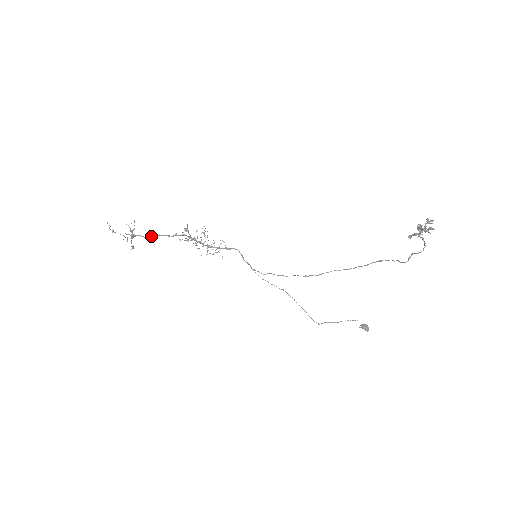
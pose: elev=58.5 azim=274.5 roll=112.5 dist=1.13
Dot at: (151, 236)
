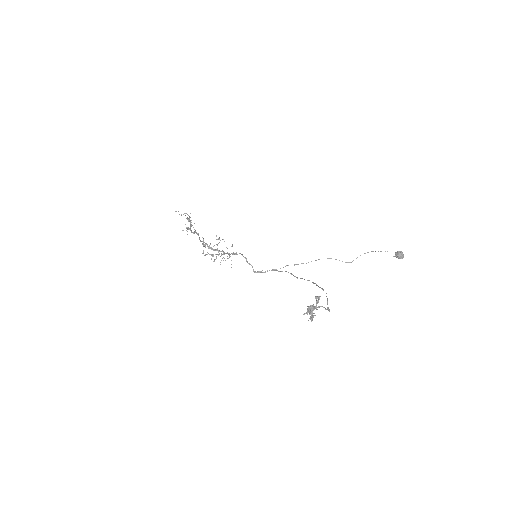
Dot at: (196, 233)
